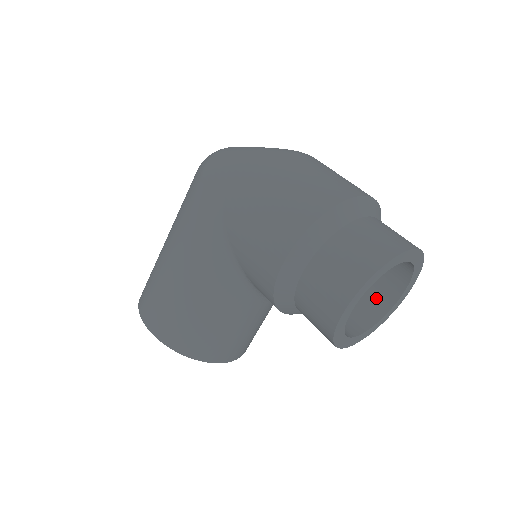
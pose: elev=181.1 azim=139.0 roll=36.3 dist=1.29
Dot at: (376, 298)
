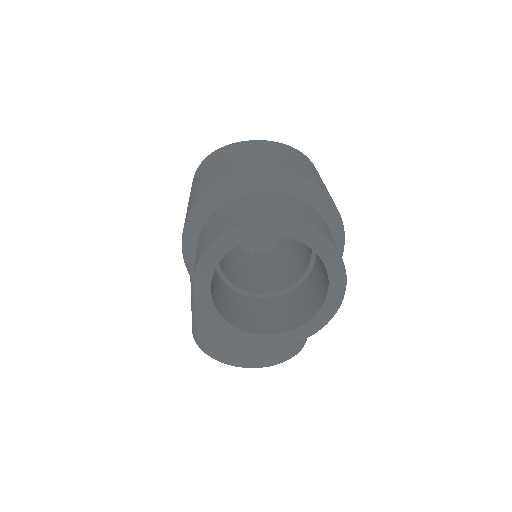
Dot at: (318, 292)
